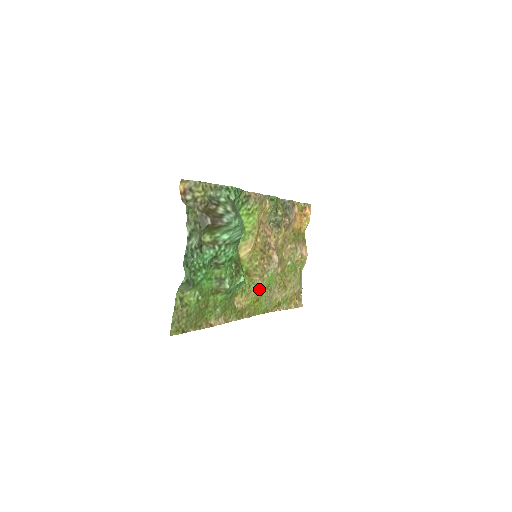
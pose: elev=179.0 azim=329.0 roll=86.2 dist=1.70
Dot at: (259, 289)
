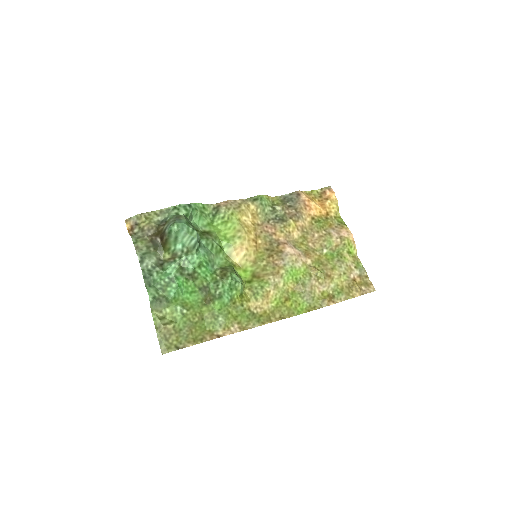
Dot at: (282, 287)
